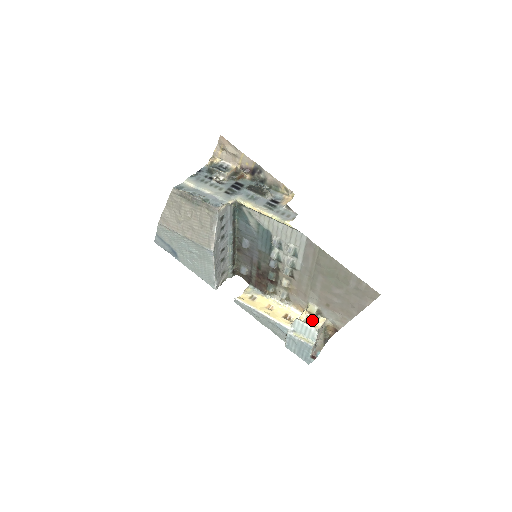
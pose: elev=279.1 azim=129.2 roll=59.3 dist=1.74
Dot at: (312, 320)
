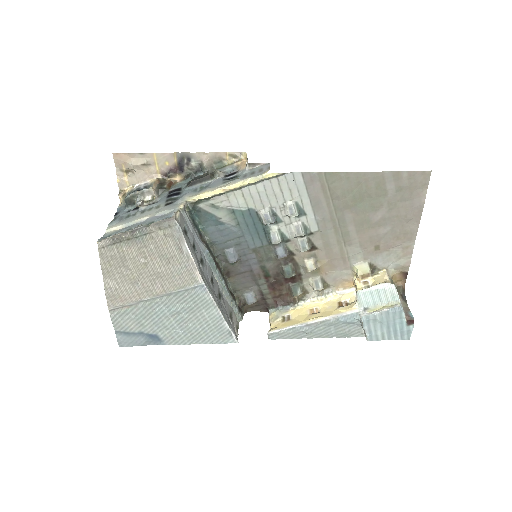
Dot at: (373, 281)
